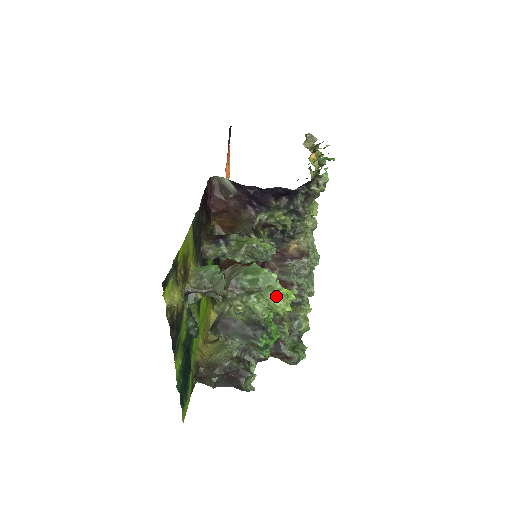
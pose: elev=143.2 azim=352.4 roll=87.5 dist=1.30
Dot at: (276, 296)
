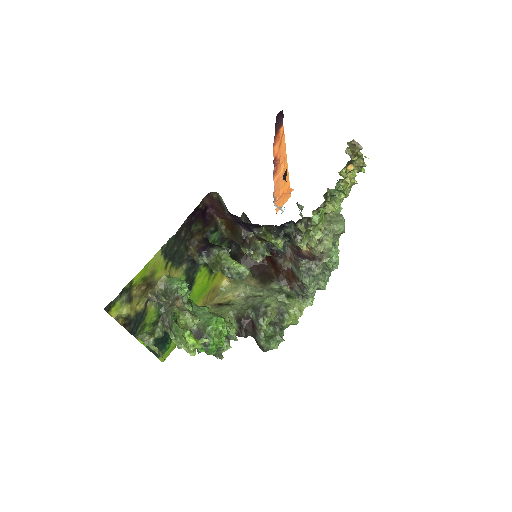
Dot at: (183, 343)
